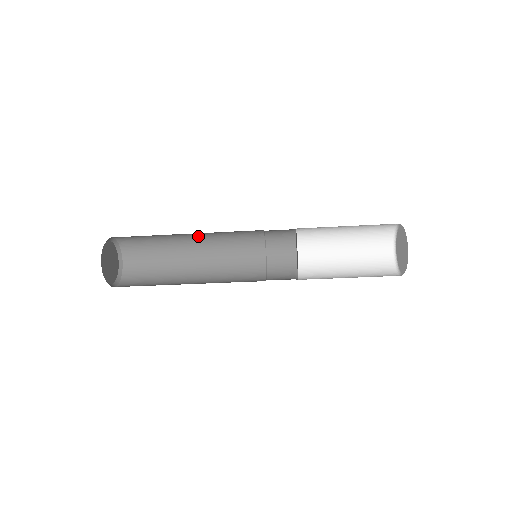
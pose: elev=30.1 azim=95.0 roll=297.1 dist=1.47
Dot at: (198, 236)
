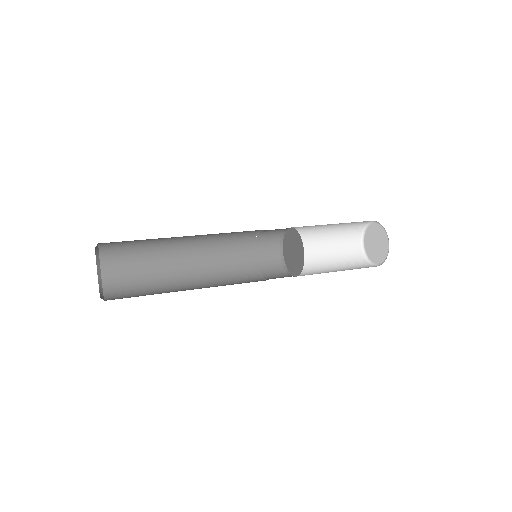
Dot at: occluded
